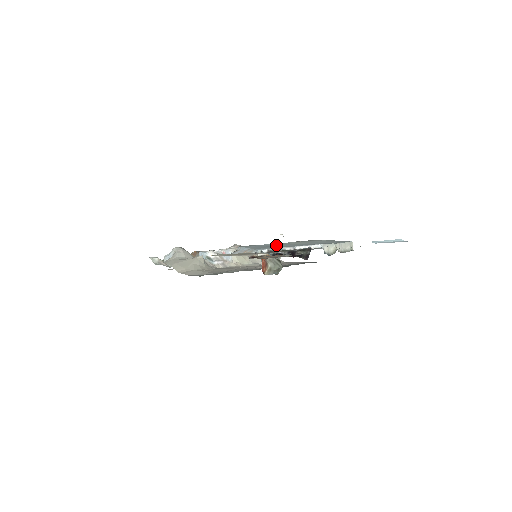
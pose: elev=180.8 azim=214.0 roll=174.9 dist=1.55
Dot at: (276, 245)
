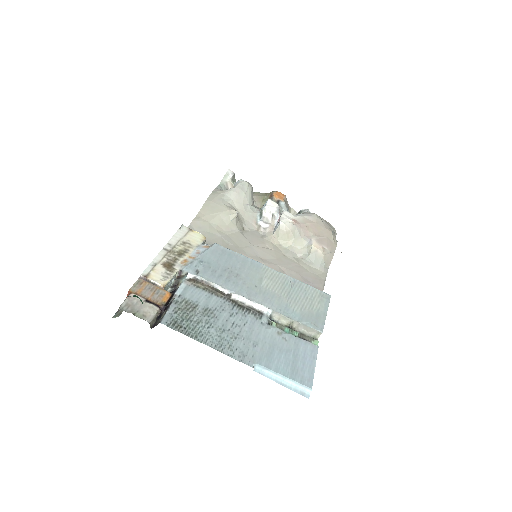
Dot at: (239, 271)
